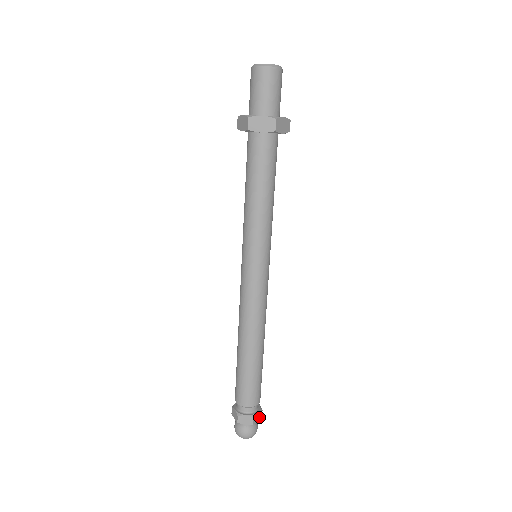
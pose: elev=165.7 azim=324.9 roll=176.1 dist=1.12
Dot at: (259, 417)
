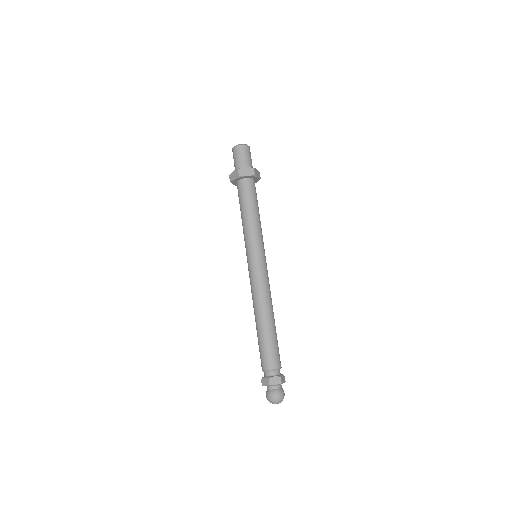
Dot at: (277, 382)
